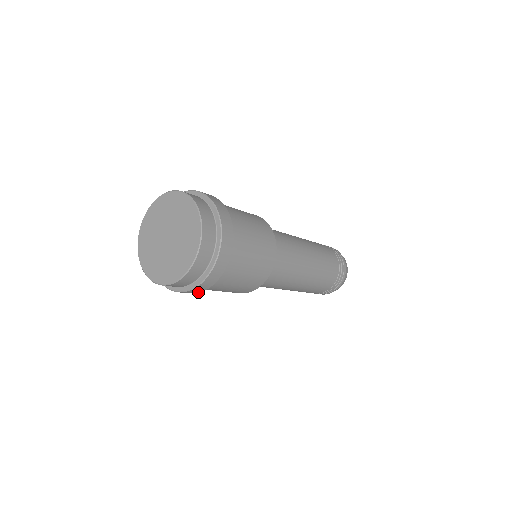
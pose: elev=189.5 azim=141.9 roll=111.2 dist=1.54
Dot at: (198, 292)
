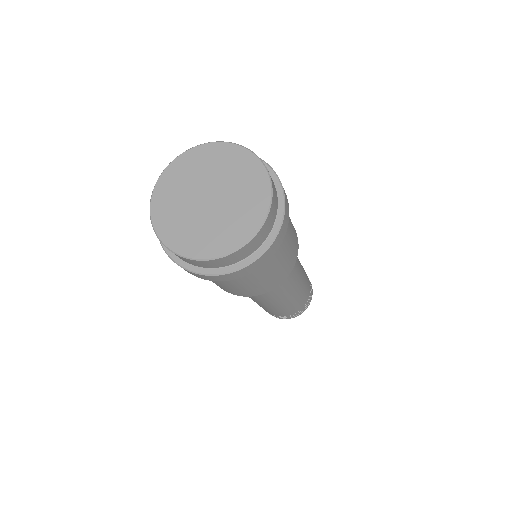
Dot at: (247, 274)
